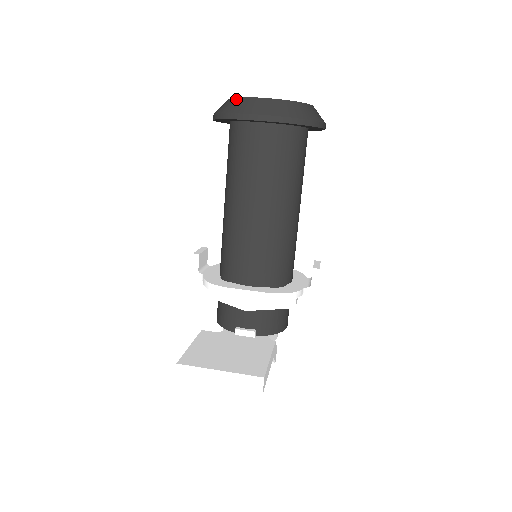
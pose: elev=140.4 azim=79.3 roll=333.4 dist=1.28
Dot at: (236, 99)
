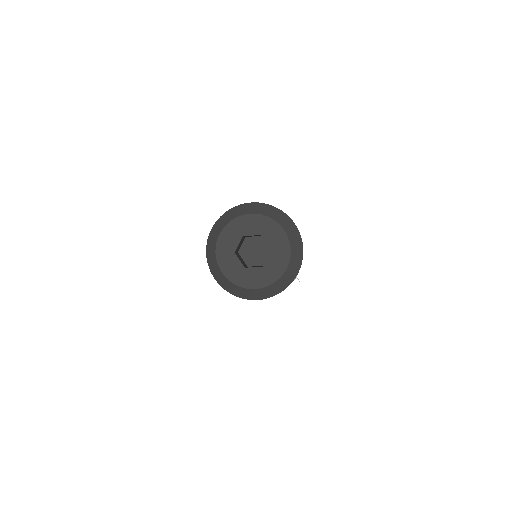
Dot at: (214, 248)
